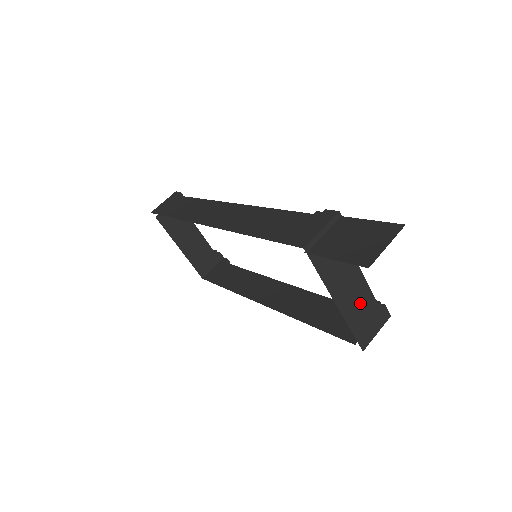
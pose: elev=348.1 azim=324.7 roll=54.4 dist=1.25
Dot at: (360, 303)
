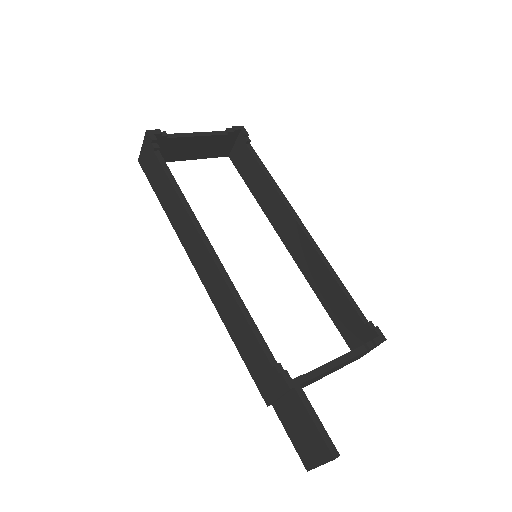
Dot at: occluded
